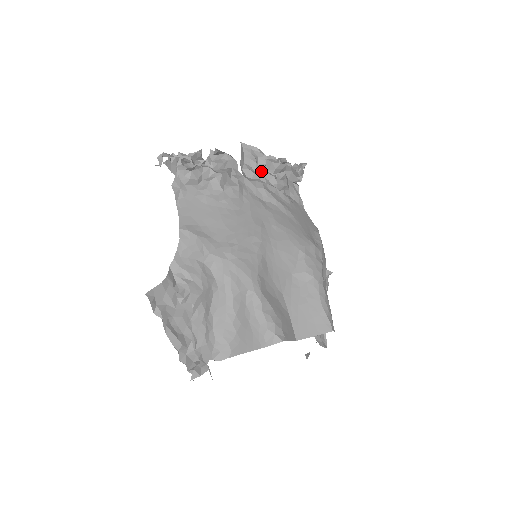
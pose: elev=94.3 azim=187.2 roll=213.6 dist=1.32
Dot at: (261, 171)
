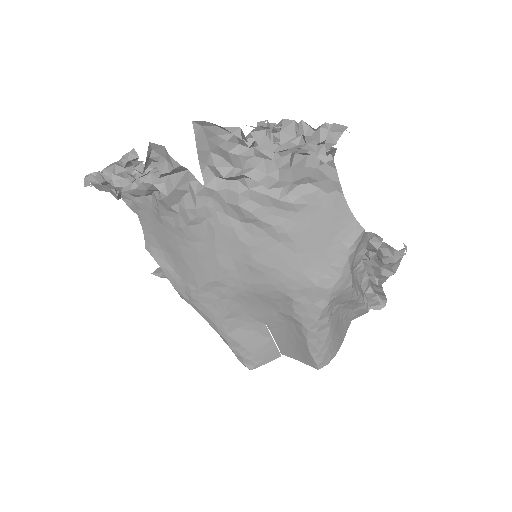
Dot at: (240, 164)
